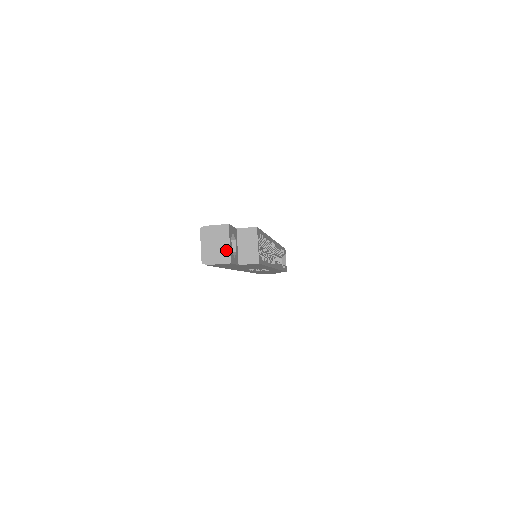
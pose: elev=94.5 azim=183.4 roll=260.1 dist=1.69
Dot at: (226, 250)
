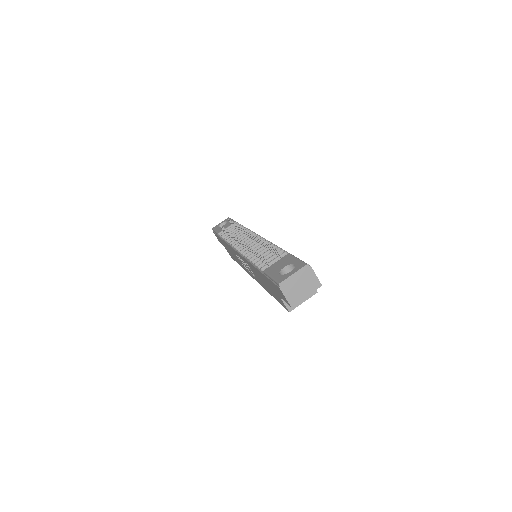
Dot at: (300, 297)
